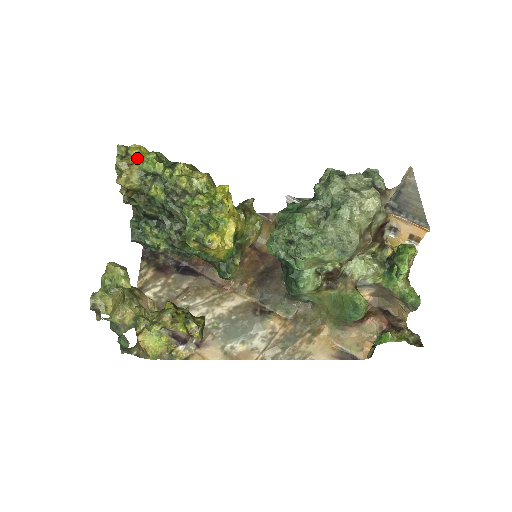
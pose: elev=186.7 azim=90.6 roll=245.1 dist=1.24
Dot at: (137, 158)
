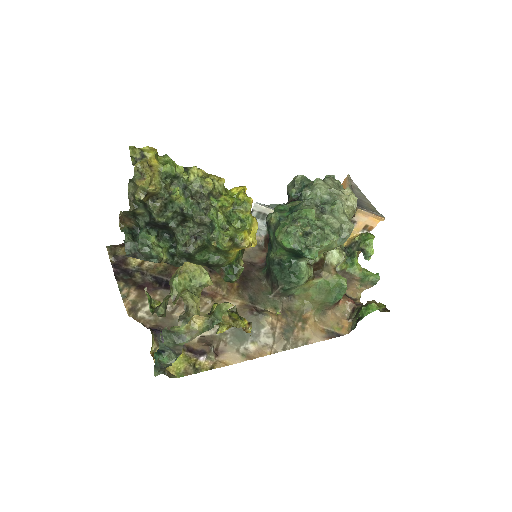
Dot at: (155, 160)
